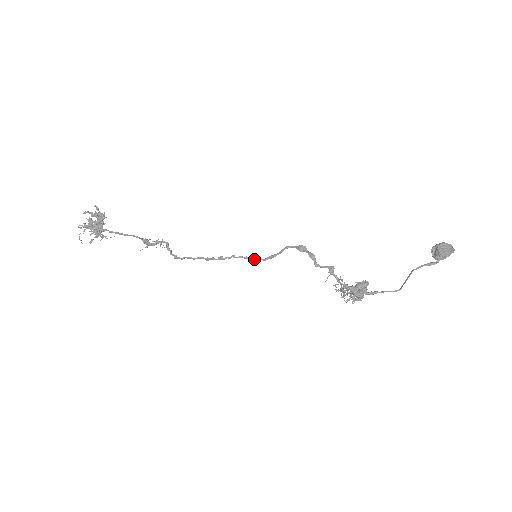
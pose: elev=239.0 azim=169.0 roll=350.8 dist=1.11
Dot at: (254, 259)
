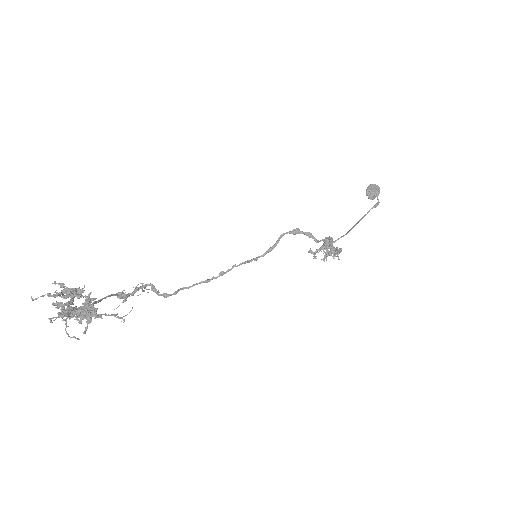
Dot at: (254, 260)
